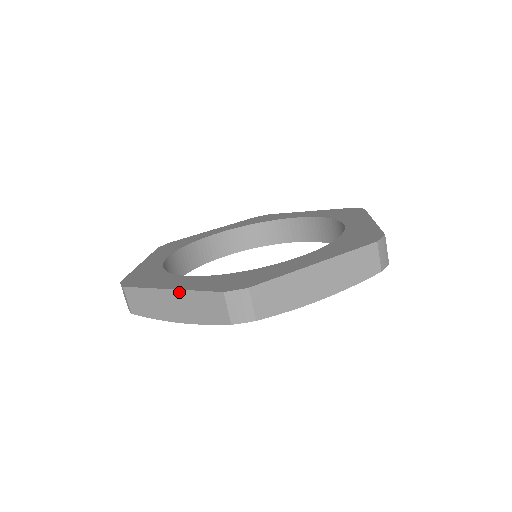
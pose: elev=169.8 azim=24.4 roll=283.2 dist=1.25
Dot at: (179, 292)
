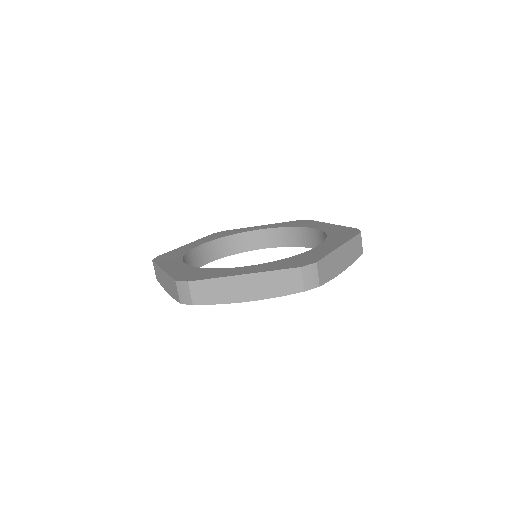
Dot at: (255, 275)
